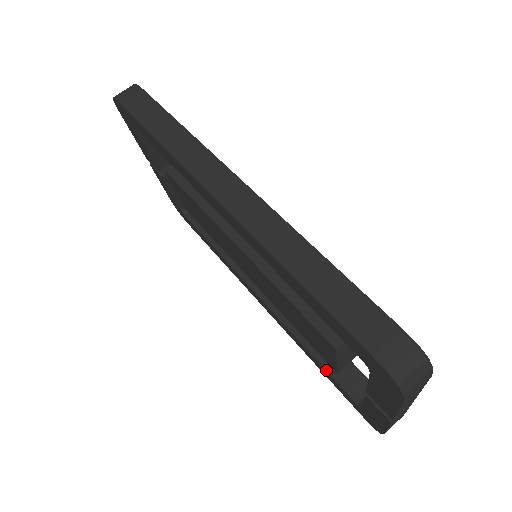
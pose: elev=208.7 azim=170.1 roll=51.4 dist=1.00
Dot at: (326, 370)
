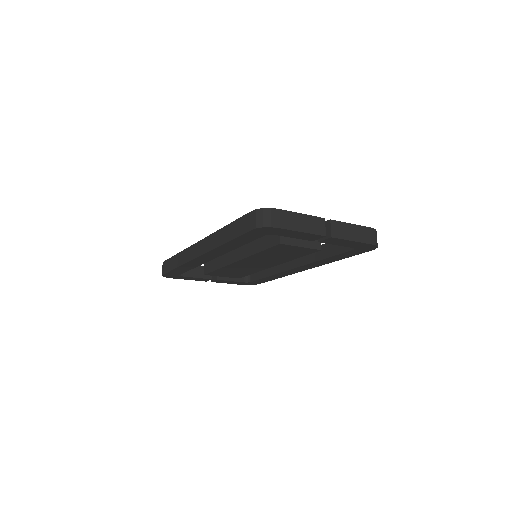
Dot at: (334, 255)
